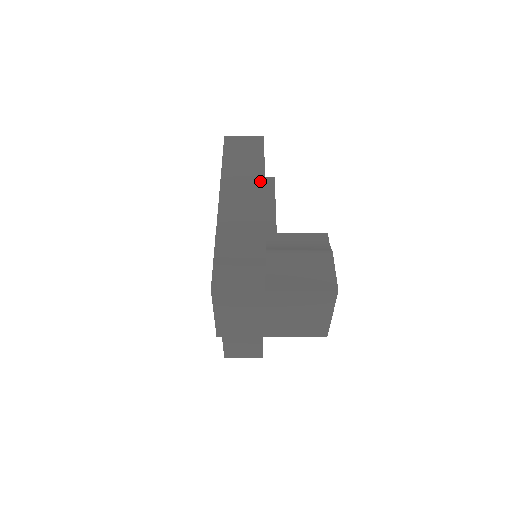
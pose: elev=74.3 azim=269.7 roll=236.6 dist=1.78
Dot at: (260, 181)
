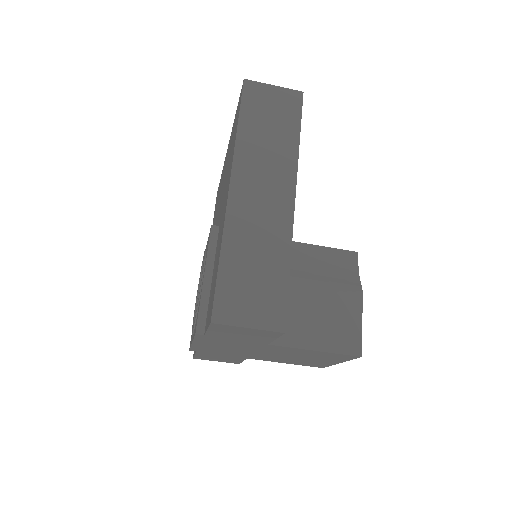
Dot at: (290, 183)
